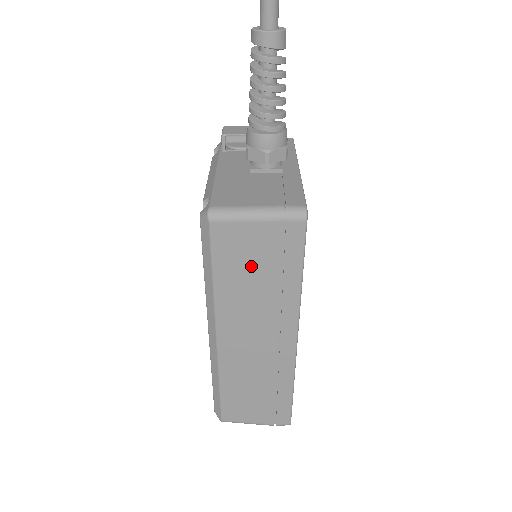
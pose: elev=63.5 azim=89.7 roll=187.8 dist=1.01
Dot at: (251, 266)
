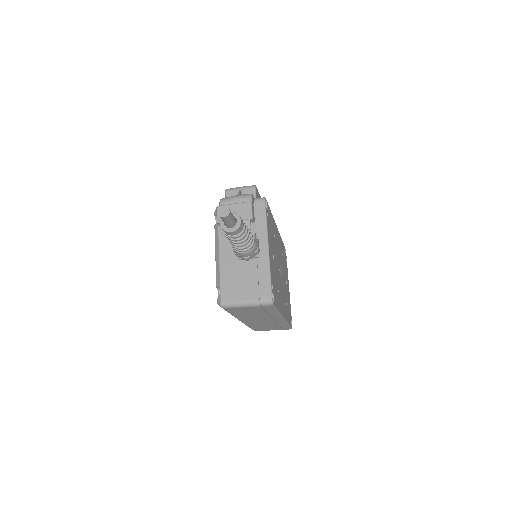
Dot at: (250, 312)
